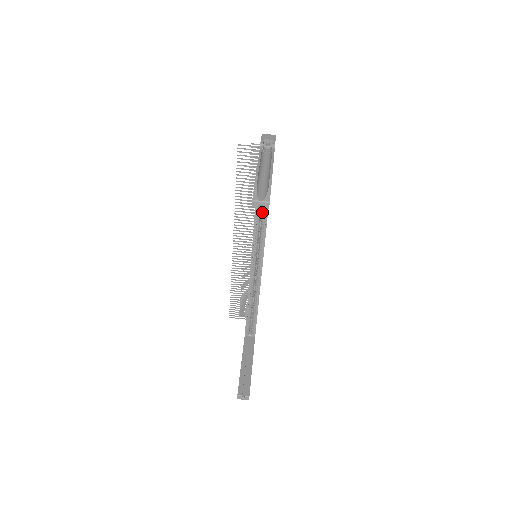
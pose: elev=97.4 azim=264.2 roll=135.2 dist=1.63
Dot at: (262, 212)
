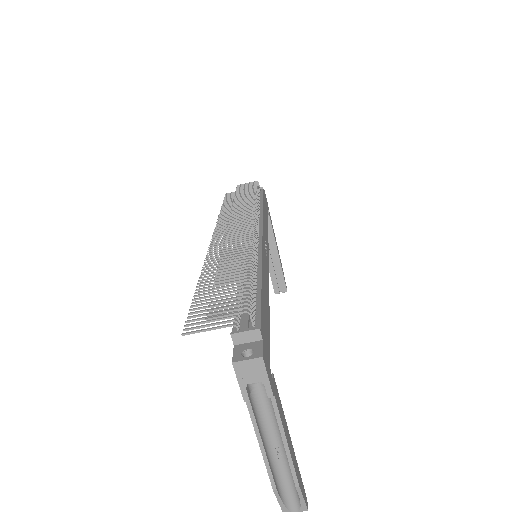
Dot at: occluded
